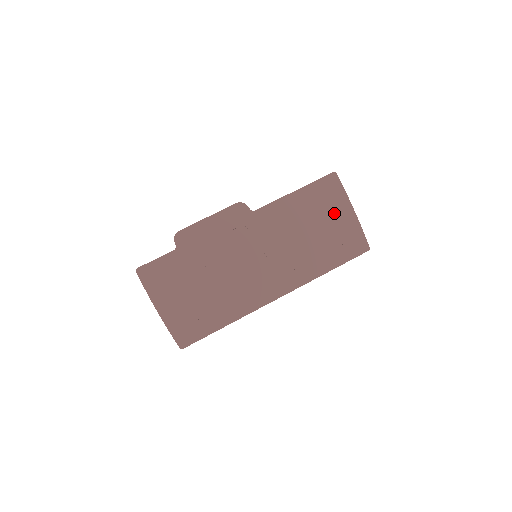
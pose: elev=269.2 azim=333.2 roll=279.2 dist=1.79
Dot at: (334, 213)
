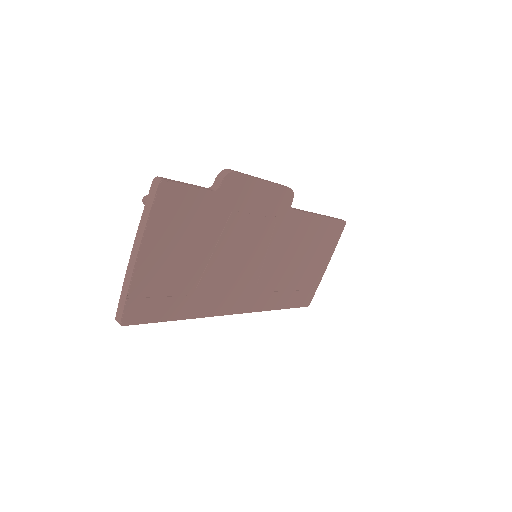
Dot at: (320, 258)
